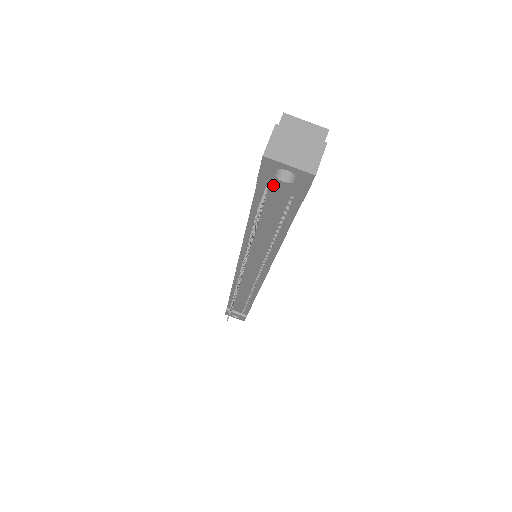
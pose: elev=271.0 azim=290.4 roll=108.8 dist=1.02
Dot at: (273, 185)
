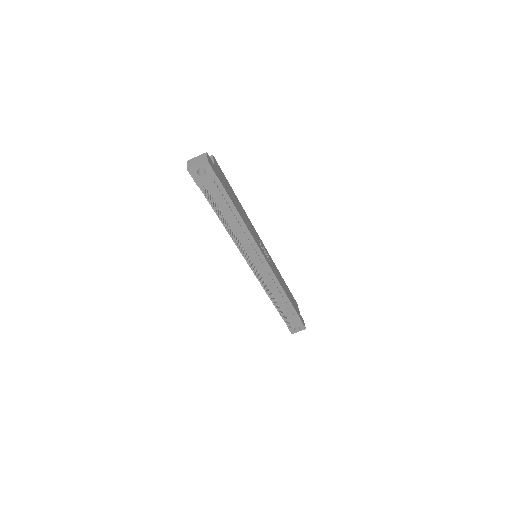
Dot at: (203, 182)
